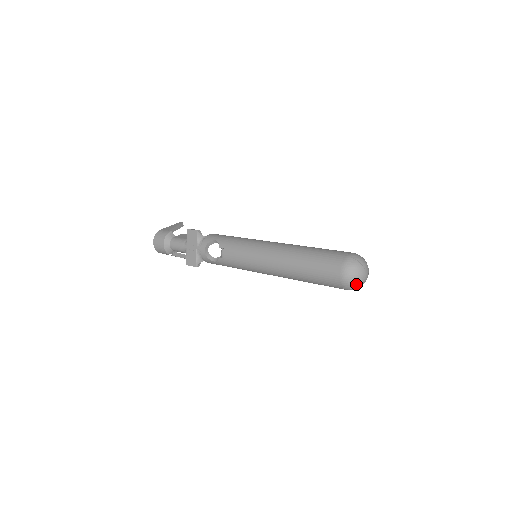
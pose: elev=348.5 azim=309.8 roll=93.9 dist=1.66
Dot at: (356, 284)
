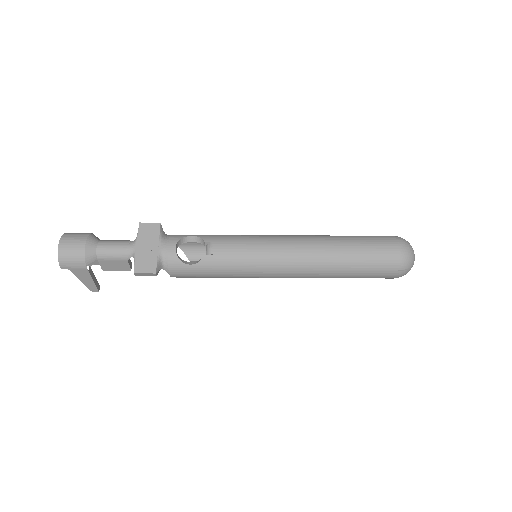
Dot at: (412, 263)
